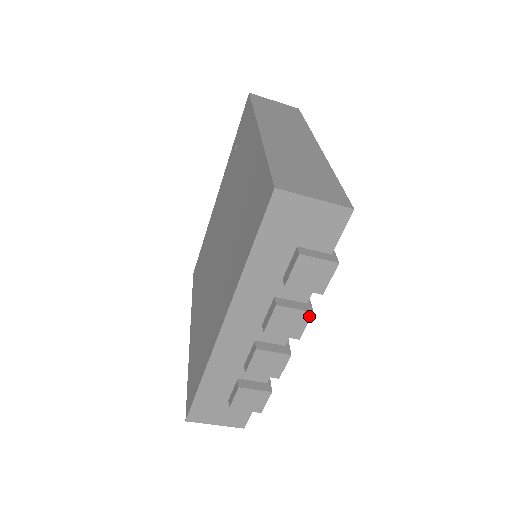
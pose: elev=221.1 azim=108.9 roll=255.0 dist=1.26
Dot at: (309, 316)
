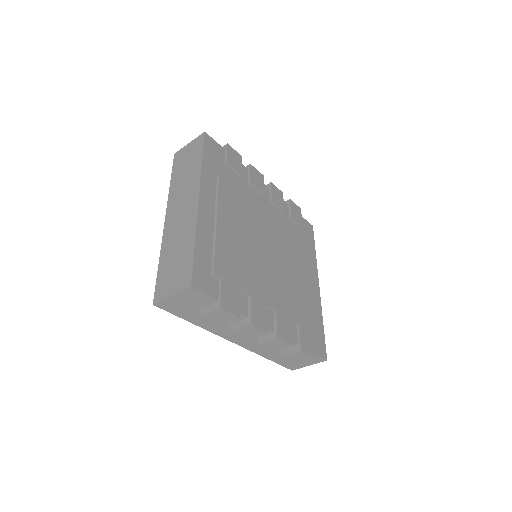
Dot at: (252, 326)
